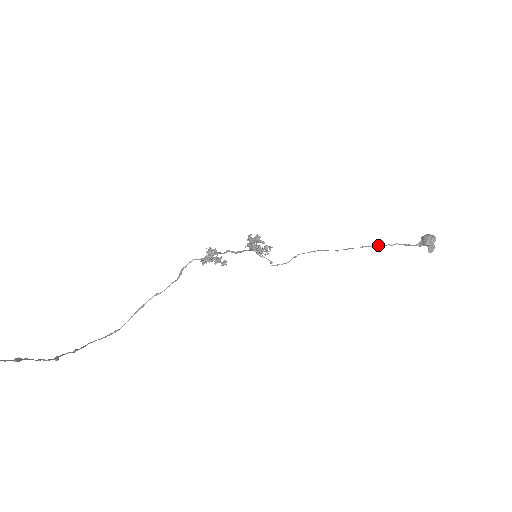
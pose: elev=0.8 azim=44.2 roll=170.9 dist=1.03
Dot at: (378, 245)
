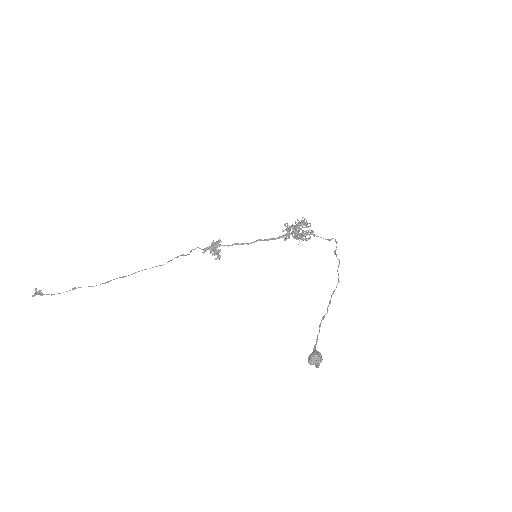
Dot at: (322, 317)
